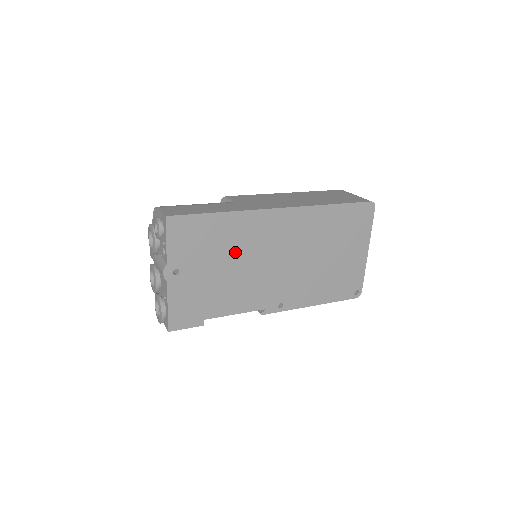
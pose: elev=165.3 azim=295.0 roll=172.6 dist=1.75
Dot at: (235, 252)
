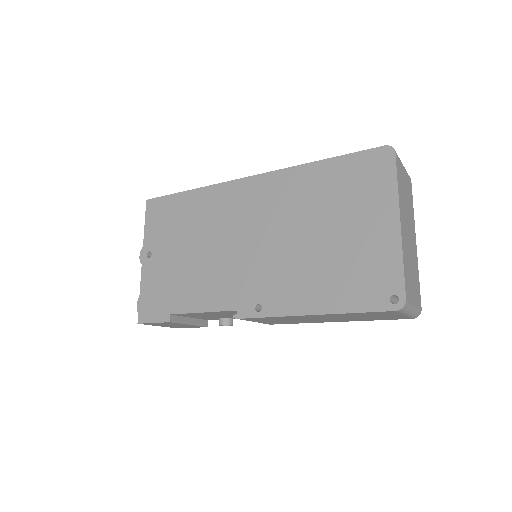
Dot at: (202, 232)
